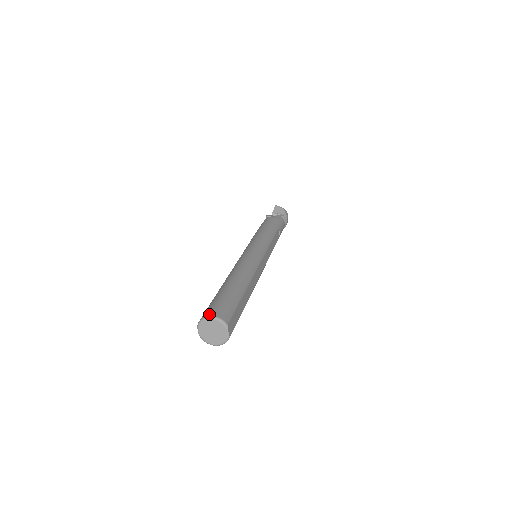
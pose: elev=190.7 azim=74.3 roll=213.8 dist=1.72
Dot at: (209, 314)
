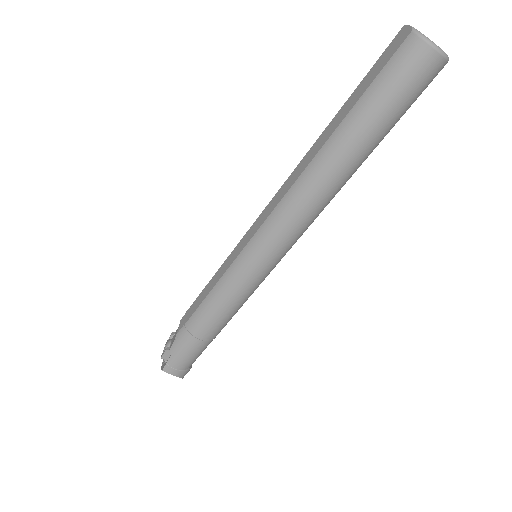
Dot at: occluded
